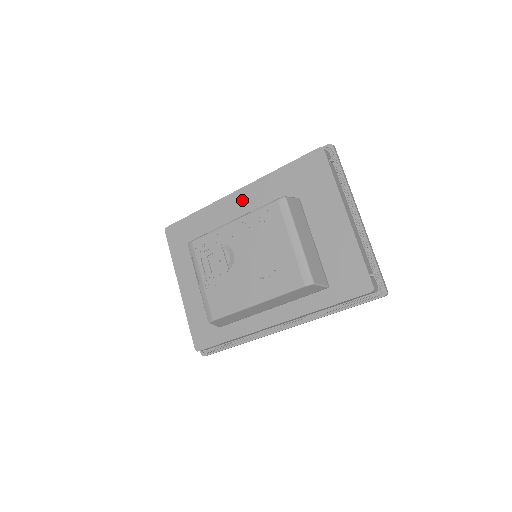
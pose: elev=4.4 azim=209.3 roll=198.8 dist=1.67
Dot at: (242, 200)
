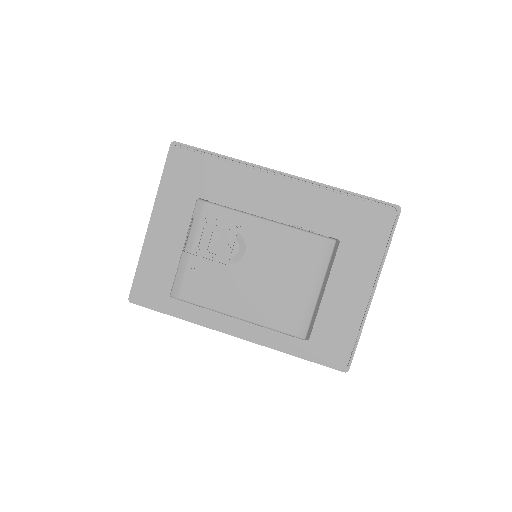
Dot at: (281, 192)
